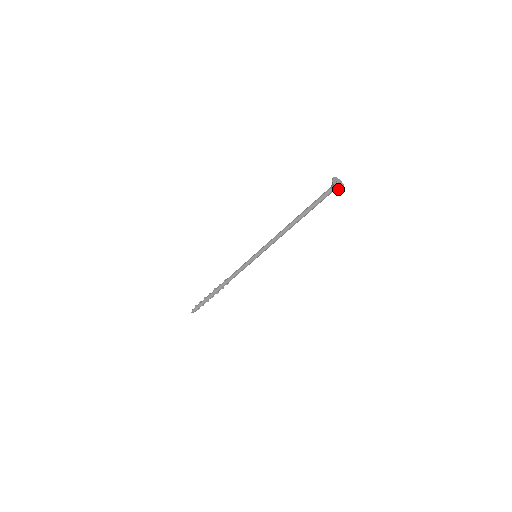
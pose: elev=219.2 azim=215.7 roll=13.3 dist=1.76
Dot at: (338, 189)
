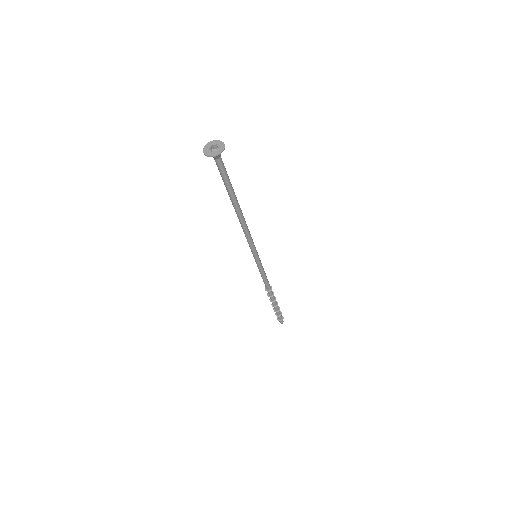
Dot at: (216, 156)
